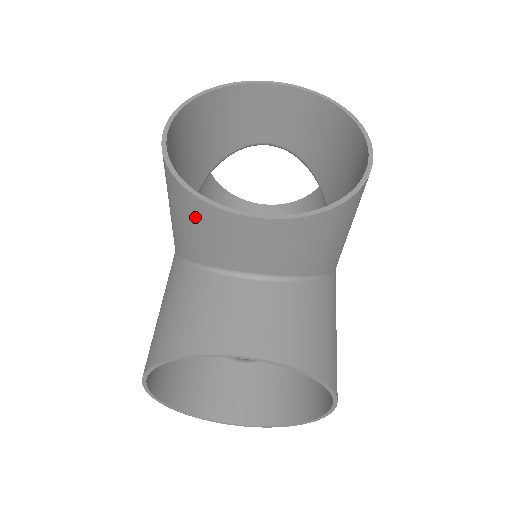
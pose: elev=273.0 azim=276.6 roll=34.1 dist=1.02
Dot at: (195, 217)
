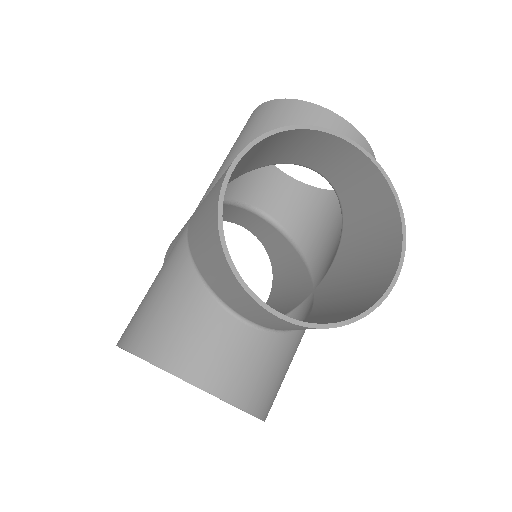
Dot at: (221, 271)
